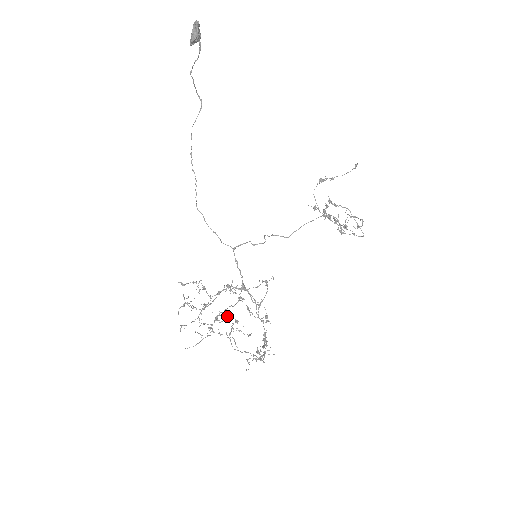
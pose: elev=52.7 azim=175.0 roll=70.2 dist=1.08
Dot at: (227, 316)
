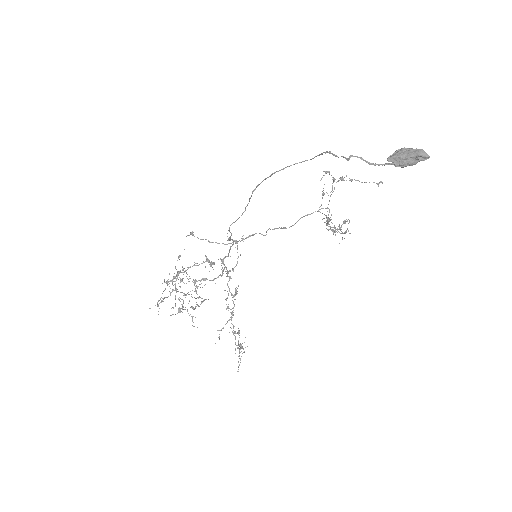
Dot at: occluded
